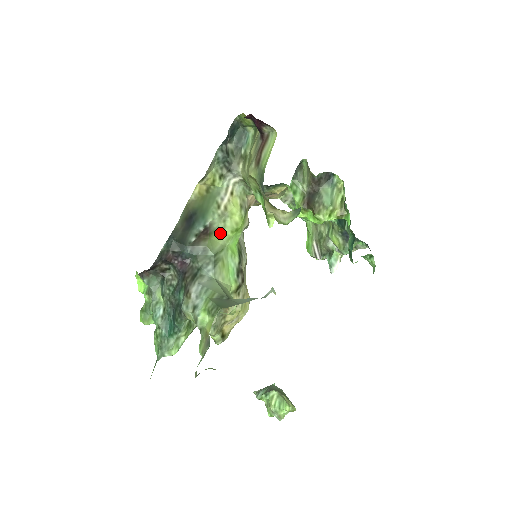
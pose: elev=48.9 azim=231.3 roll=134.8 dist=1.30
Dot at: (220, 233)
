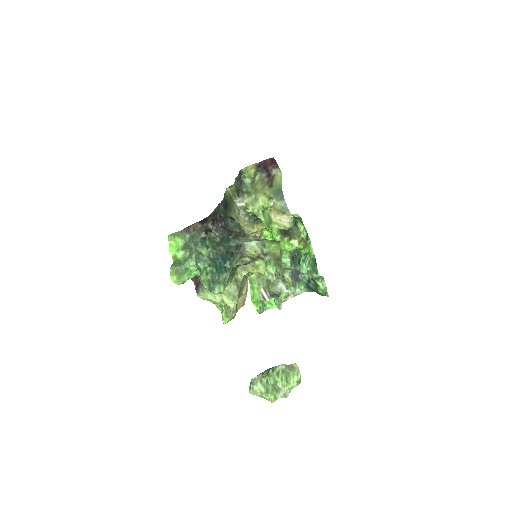
Dot at: occluded
